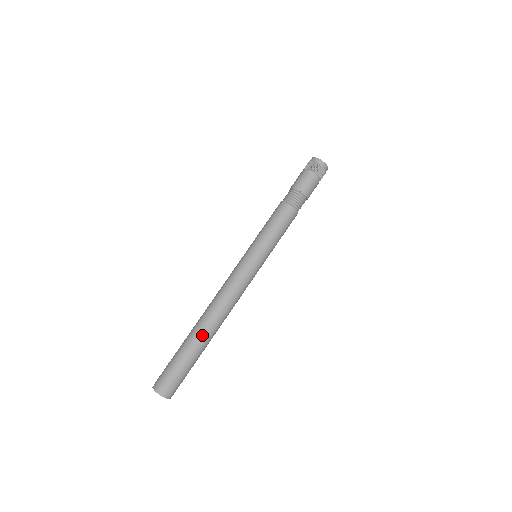
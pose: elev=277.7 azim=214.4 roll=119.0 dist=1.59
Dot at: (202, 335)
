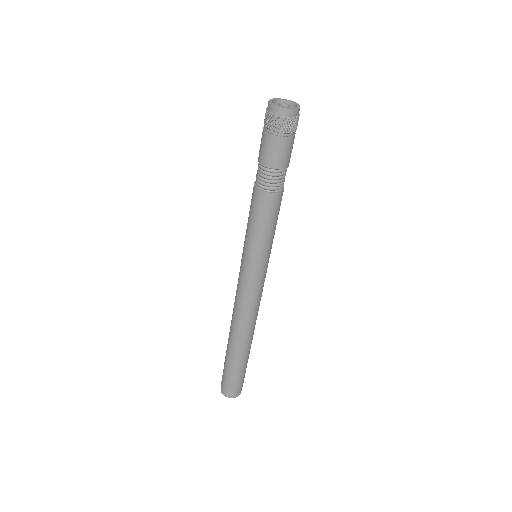
Dot at: (243, 350)
